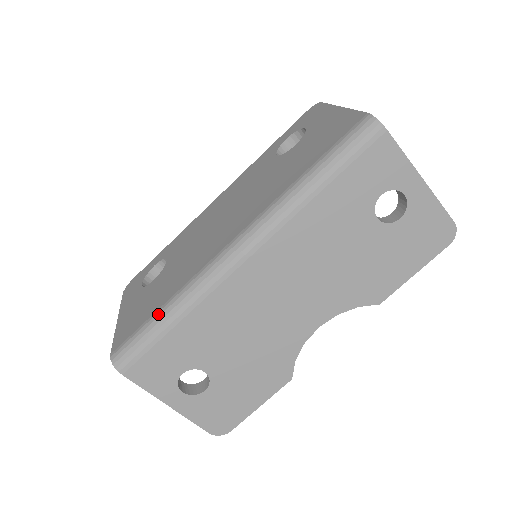
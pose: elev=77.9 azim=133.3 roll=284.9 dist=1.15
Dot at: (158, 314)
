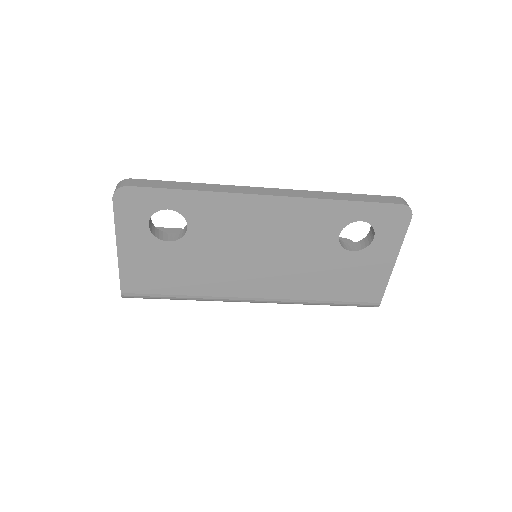
Dot at: (176, 298)
